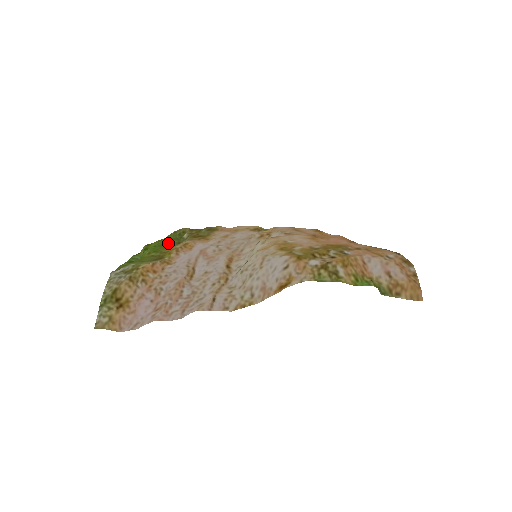
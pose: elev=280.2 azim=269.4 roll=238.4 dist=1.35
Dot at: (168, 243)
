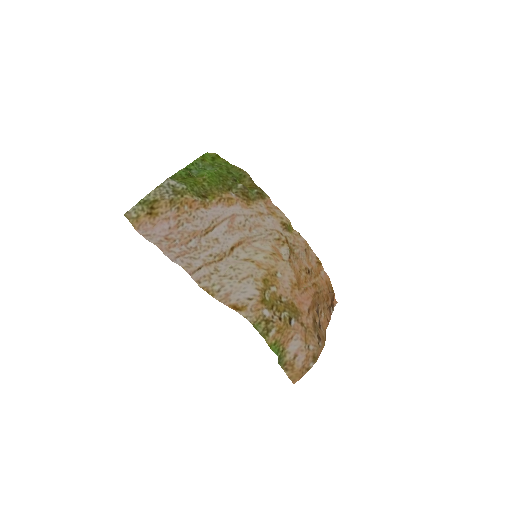
Dot at: (225, 180)
